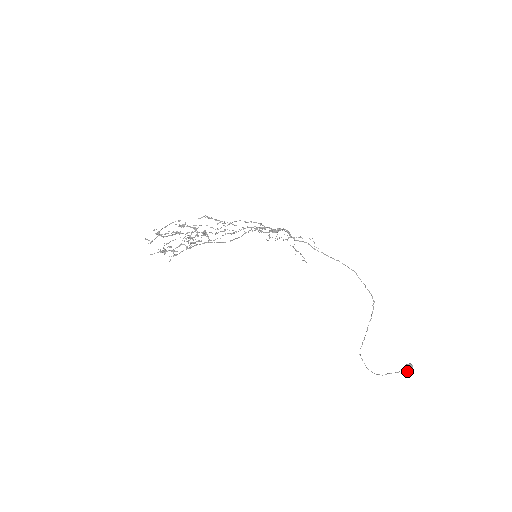
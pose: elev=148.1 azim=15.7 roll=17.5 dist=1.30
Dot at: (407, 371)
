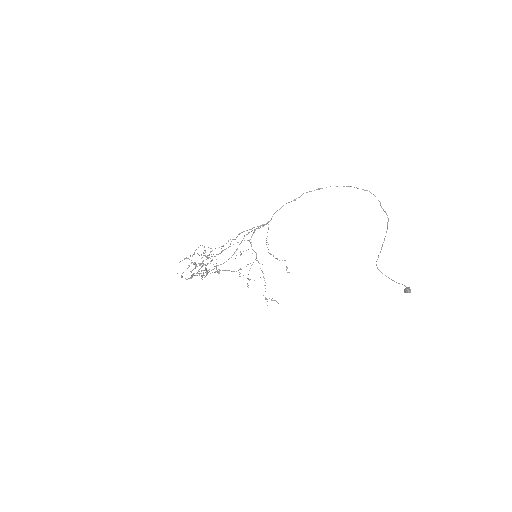
Dot at: occluded
